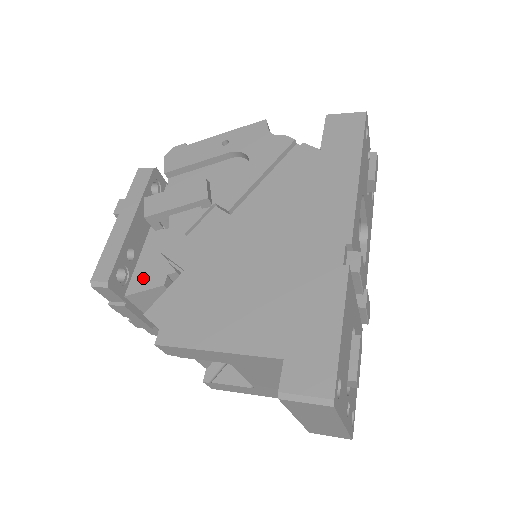
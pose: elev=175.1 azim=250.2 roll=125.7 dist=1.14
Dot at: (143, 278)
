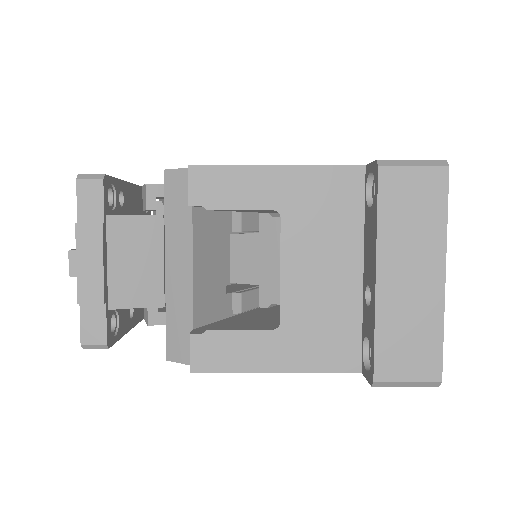
Dot at: occluded
